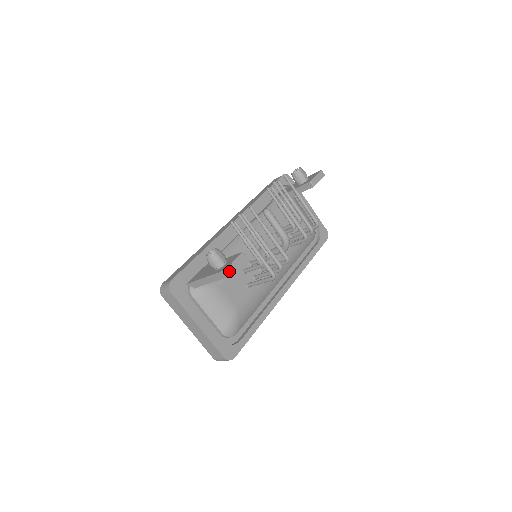
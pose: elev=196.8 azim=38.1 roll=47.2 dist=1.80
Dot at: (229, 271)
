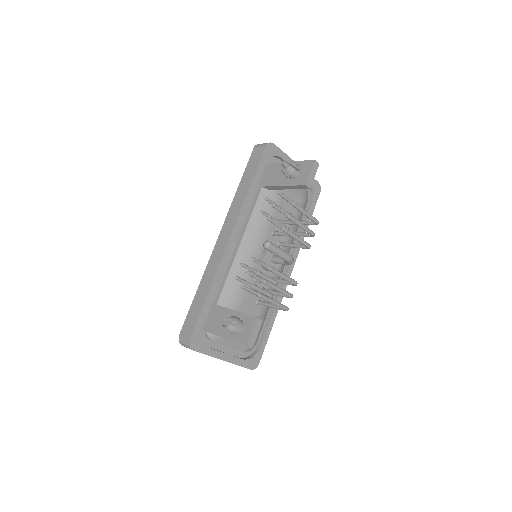
Dot at: (250, 345)
